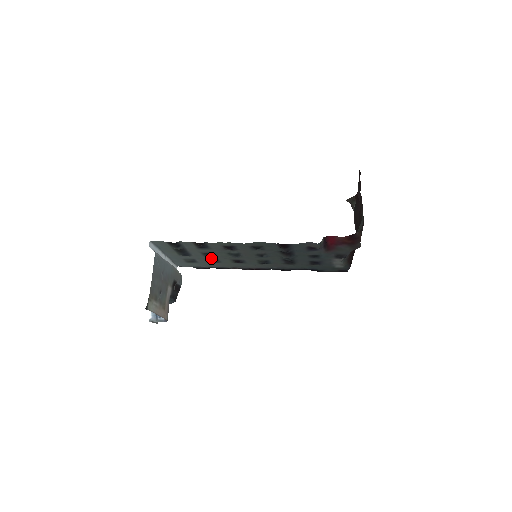
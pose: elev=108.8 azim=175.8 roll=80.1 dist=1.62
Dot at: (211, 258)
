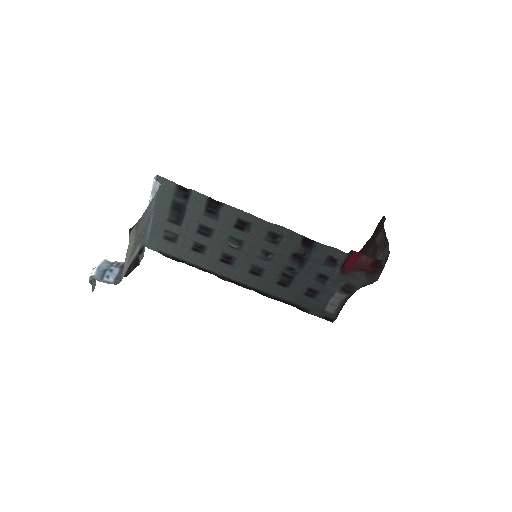
Dot at: (201, 240)
